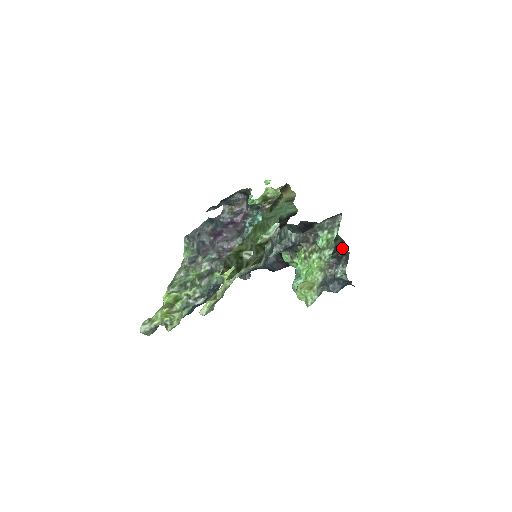
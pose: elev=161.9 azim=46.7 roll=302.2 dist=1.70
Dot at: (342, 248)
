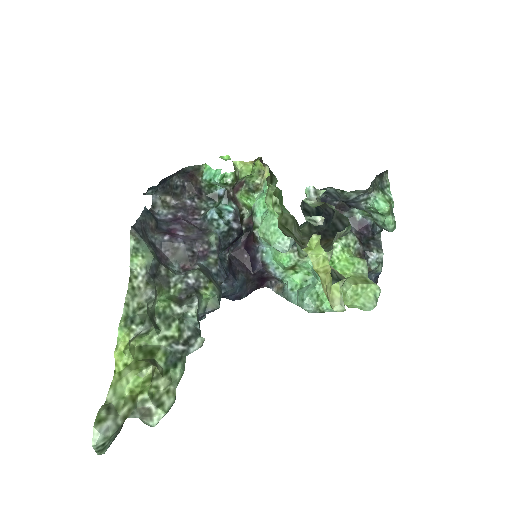
Dot at: (371, 228)
